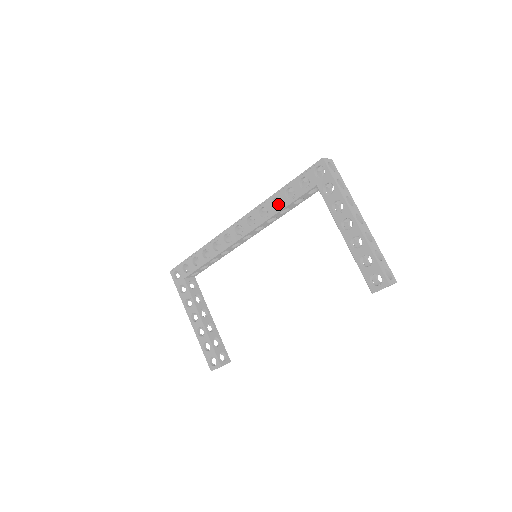
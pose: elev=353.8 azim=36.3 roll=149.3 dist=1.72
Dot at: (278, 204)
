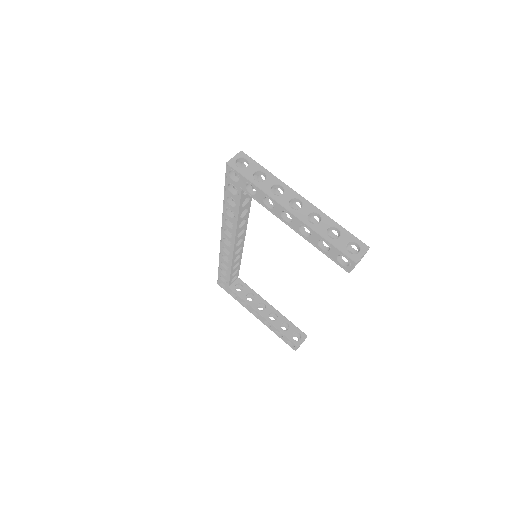
Dot at: occluded
